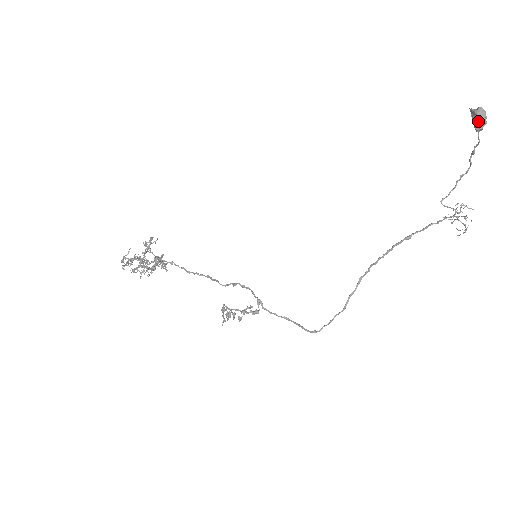
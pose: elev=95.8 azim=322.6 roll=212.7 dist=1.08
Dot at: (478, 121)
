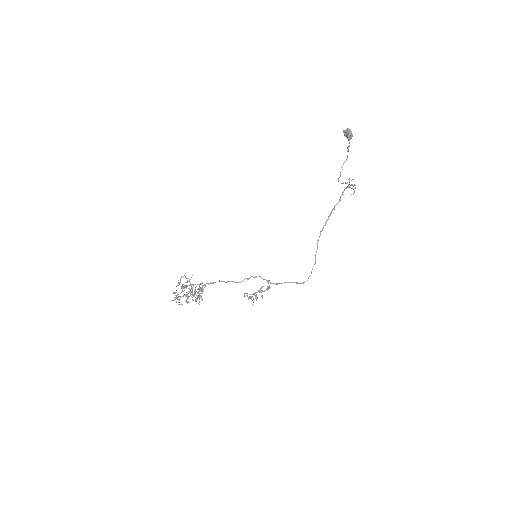
Dot at: (349, 136)
